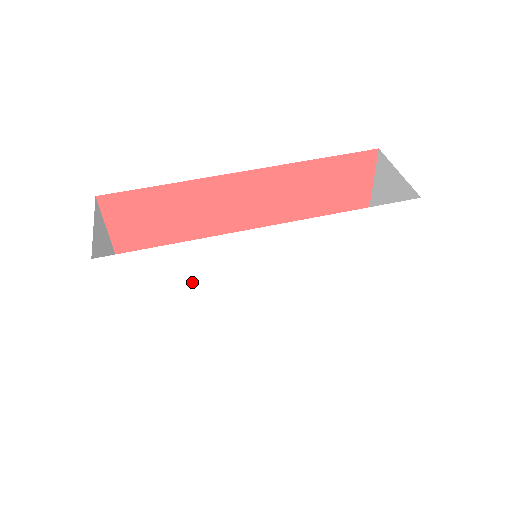
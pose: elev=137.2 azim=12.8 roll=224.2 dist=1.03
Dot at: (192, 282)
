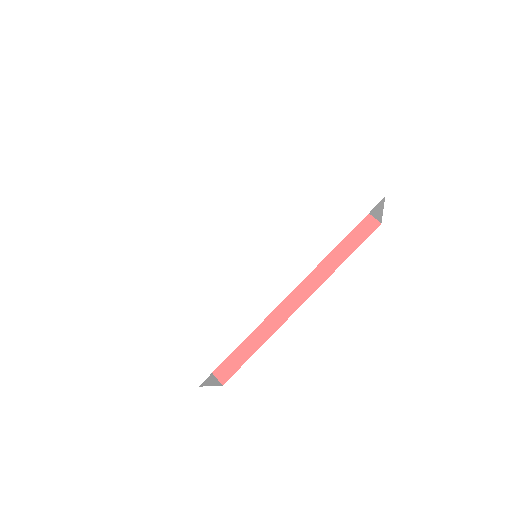
Dot at: (191, 273)
